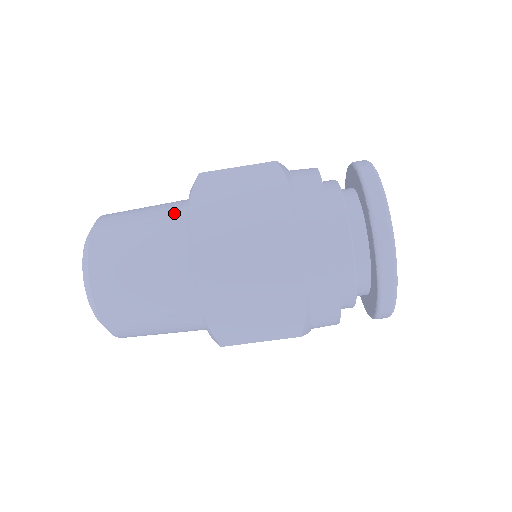
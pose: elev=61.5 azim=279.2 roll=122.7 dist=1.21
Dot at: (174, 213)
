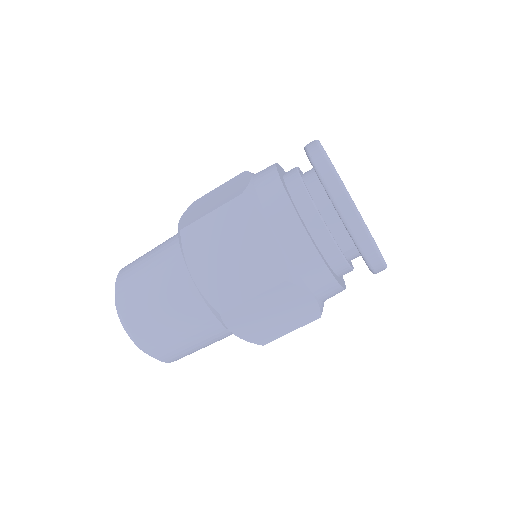
Dot at: (177, 233)
